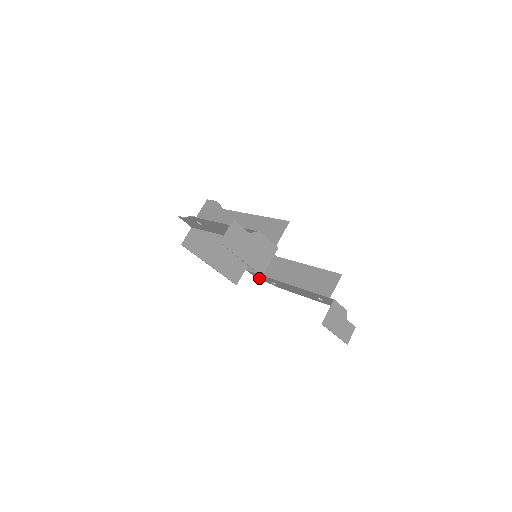
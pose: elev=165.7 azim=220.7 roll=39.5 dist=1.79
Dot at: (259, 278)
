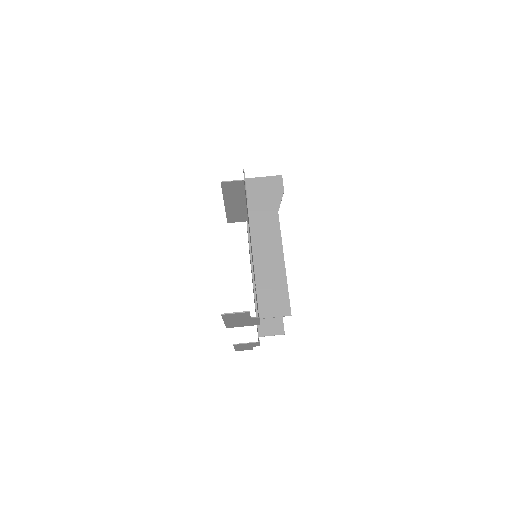
Dot at: occluded
